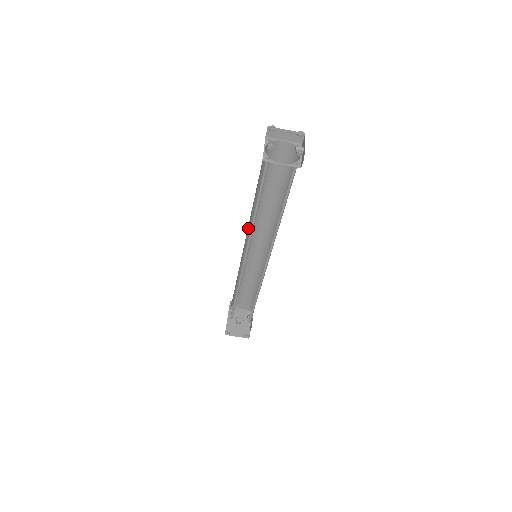
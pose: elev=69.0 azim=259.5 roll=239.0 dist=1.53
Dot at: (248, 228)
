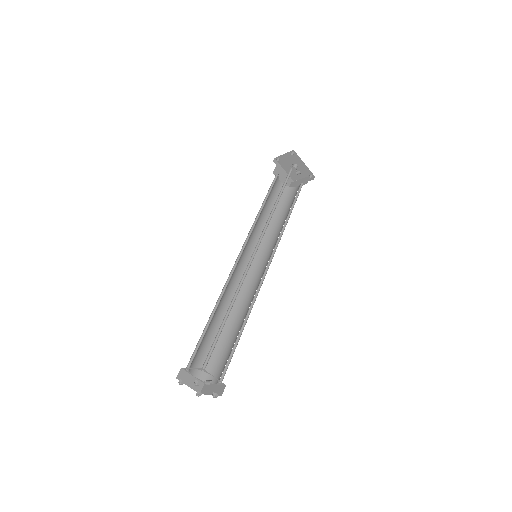
Dot at: (232, 281)
